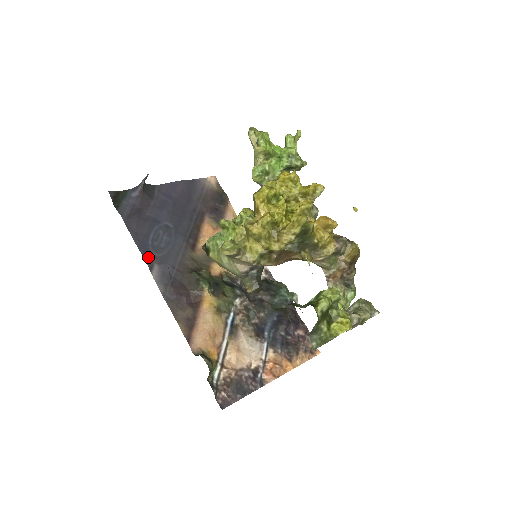
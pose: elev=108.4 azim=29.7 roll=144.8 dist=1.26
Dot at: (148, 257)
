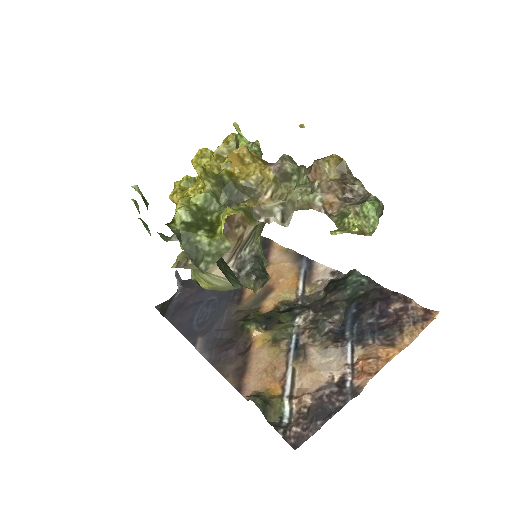
Dot at: (192, 336)
